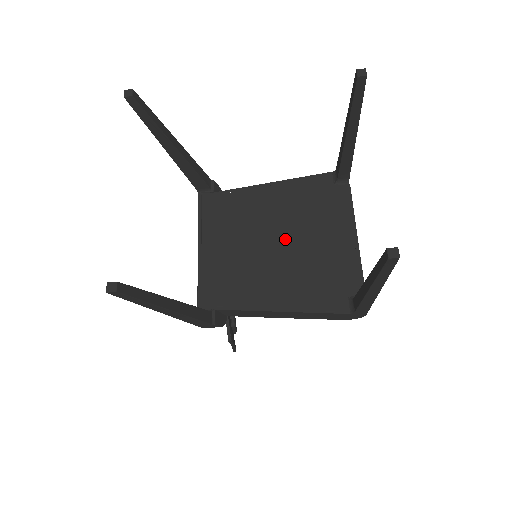
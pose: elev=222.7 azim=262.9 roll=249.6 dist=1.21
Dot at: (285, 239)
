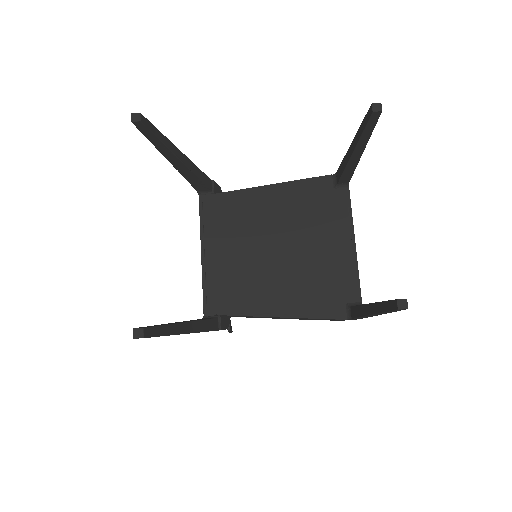
Dot at: (286, 245)
